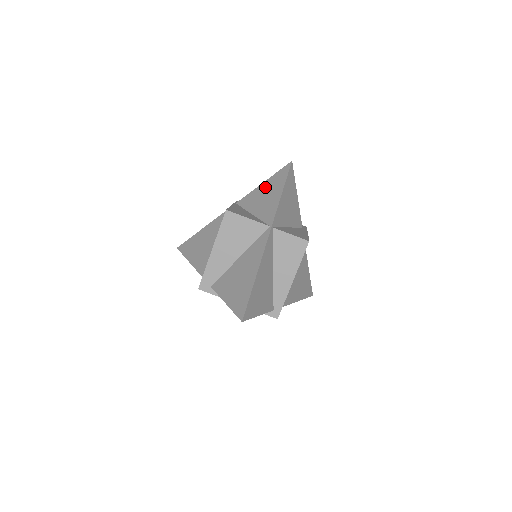
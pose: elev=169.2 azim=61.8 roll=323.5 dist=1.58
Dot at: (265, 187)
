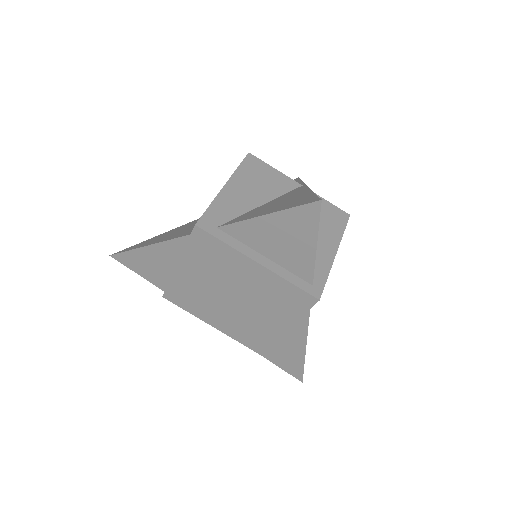
Dot at: occluded
